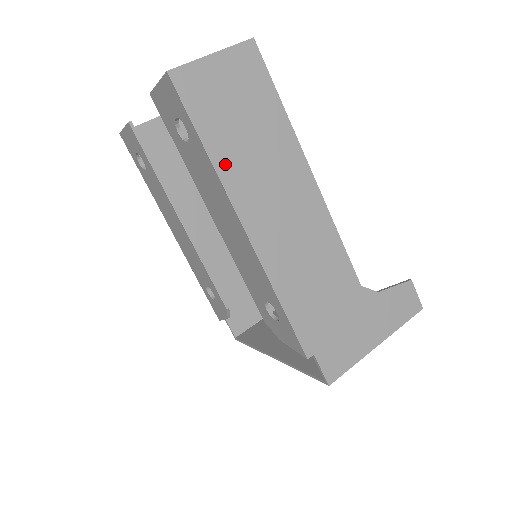
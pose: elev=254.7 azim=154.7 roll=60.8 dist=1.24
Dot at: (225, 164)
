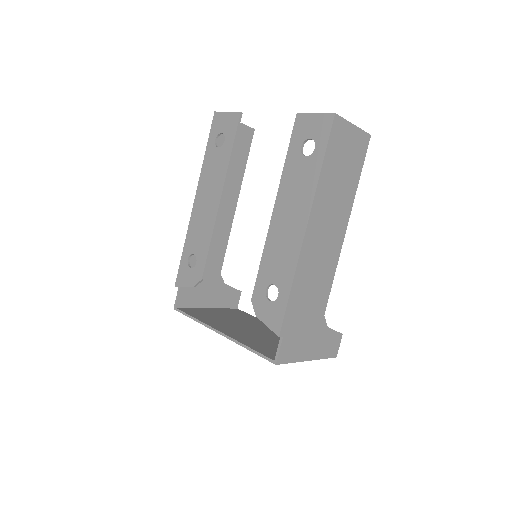
Dot at: (323, 185)
